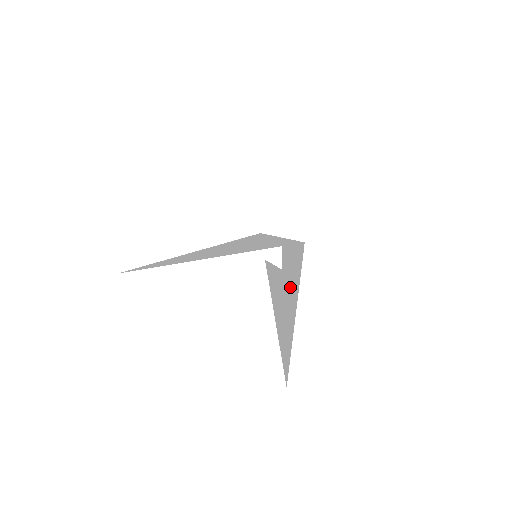
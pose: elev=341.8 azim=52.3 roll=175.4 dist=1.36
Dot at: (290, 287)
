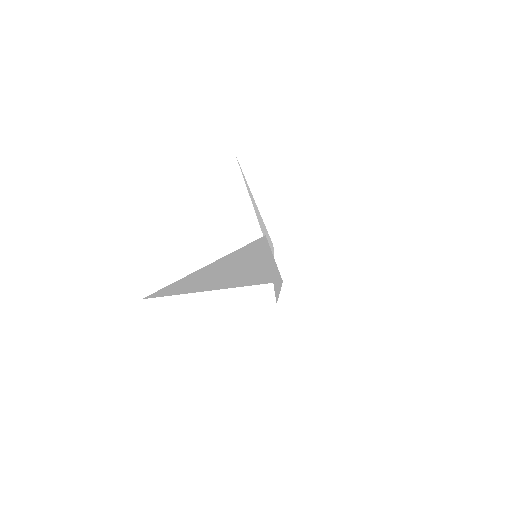
Dot at: occluded
